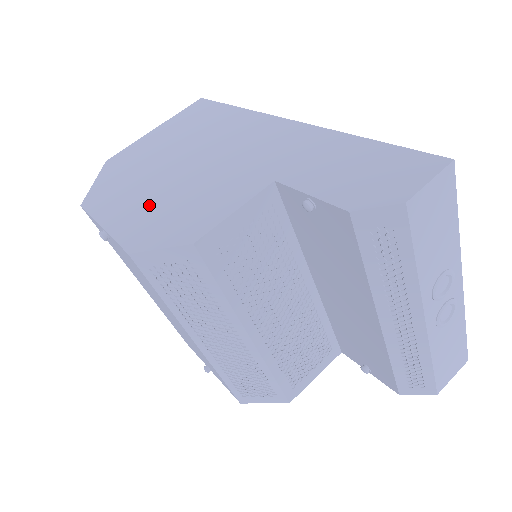
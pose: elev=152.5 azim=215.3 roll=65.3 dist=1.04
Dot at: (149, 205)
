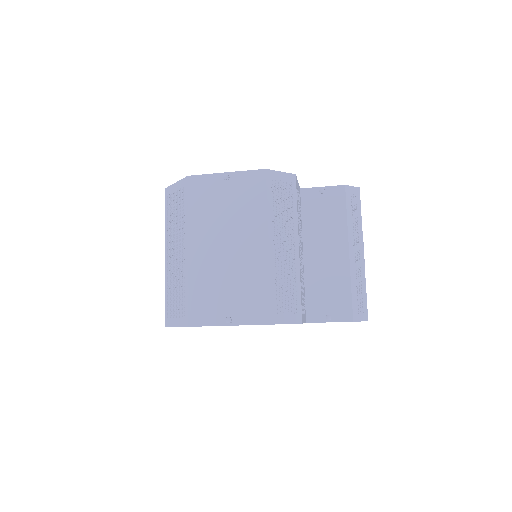
Dot at: occluded
